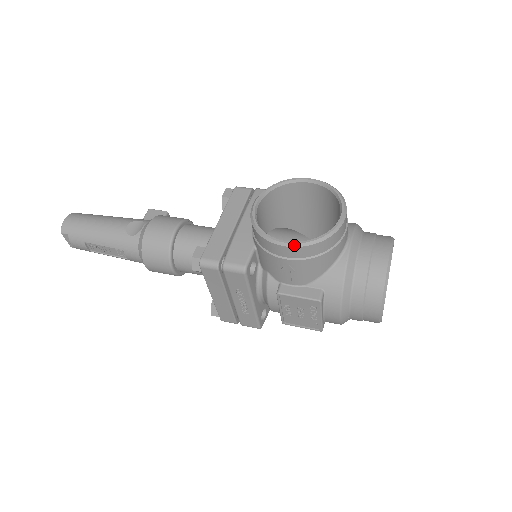
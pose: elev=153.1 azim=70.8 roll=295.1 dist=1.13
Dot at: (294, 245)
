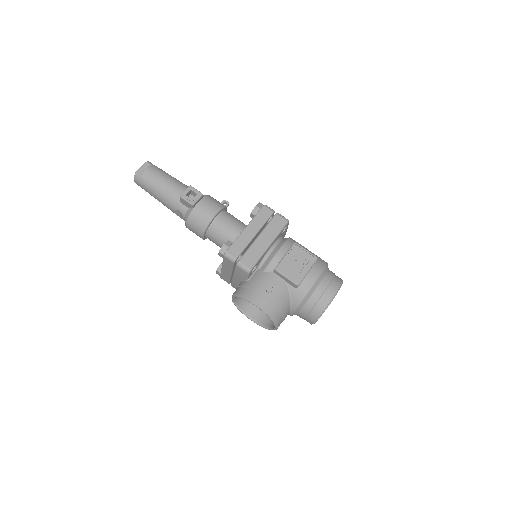
Dot at: (254, 322)
